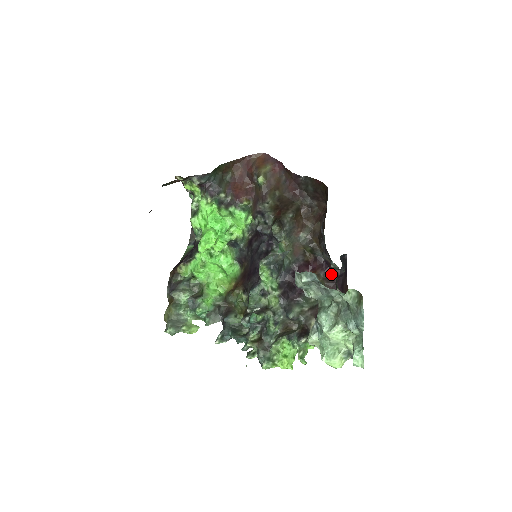
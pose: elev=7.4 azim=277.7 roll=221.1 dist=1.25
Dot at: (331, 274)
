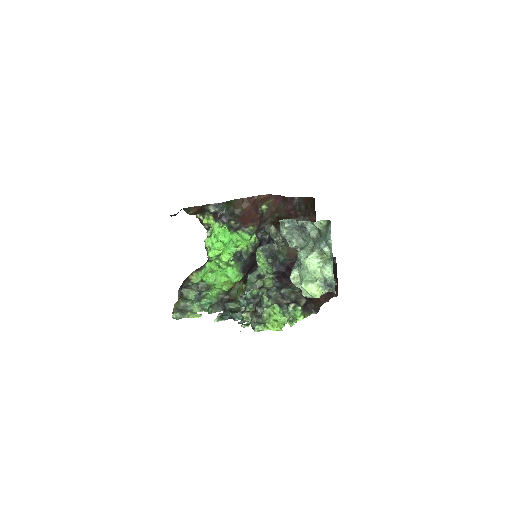
Dot at: occluded
